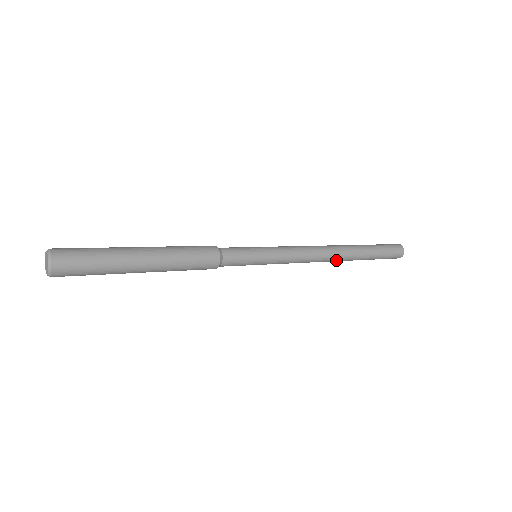
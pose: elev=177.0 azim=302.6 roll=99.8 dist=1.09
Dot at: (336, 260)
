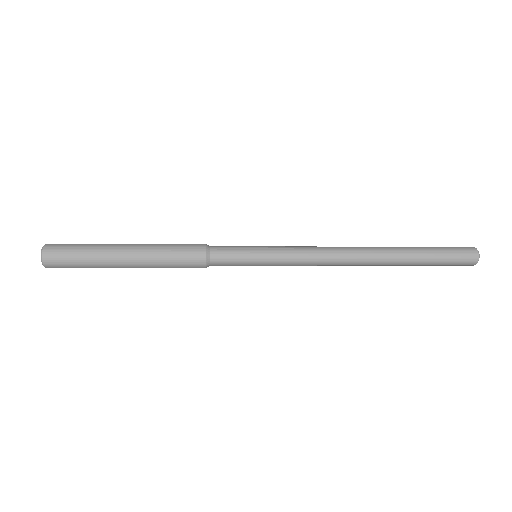
Dot at: (364, 265)
